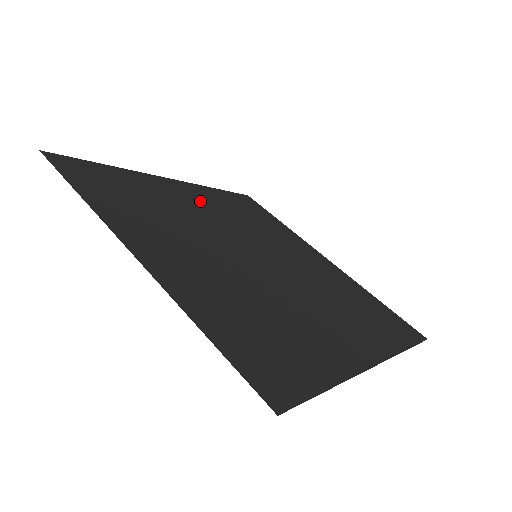
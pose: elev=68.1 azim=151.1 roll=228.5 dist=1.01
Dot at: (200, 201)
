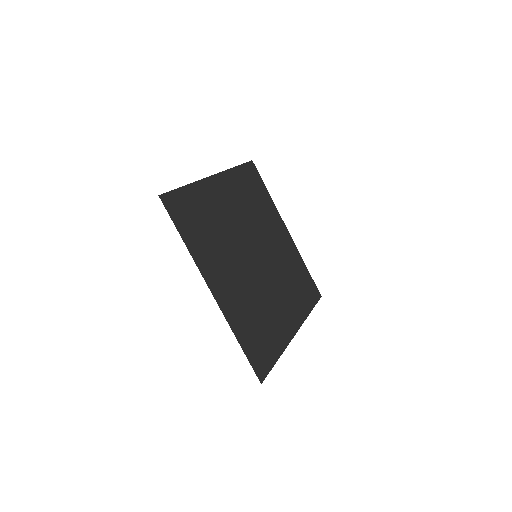
Dot at: (230, 199)
